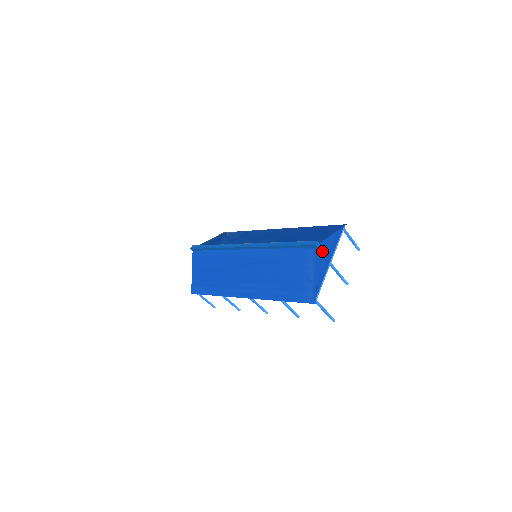
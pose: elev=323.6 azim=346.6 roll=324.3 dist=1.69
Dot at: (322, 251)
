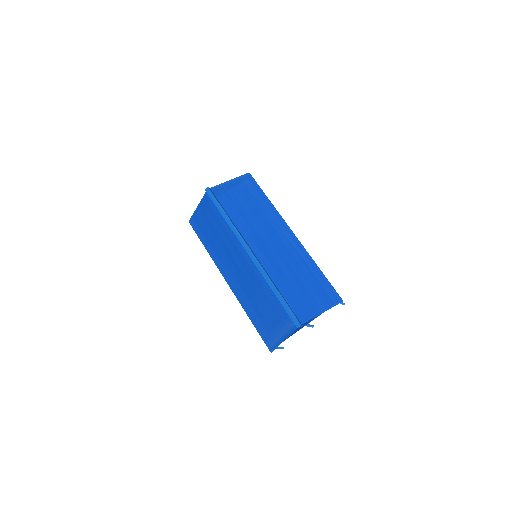
Dot at: occluded
